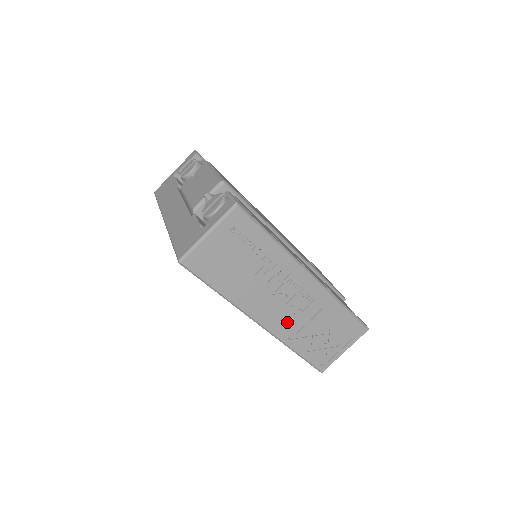
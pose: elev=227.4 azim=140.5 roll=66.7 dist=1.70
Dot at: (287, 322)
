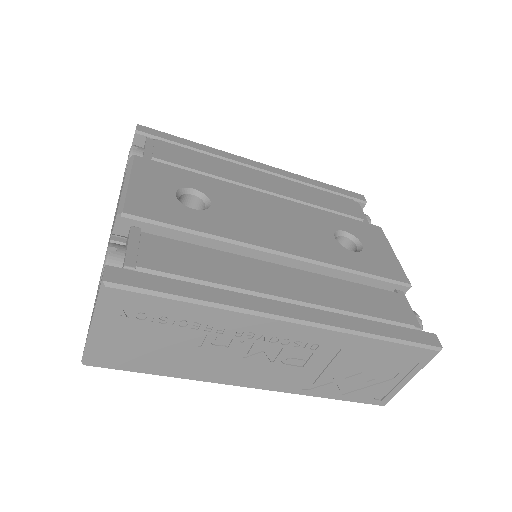
Dot at: (290, 376)
